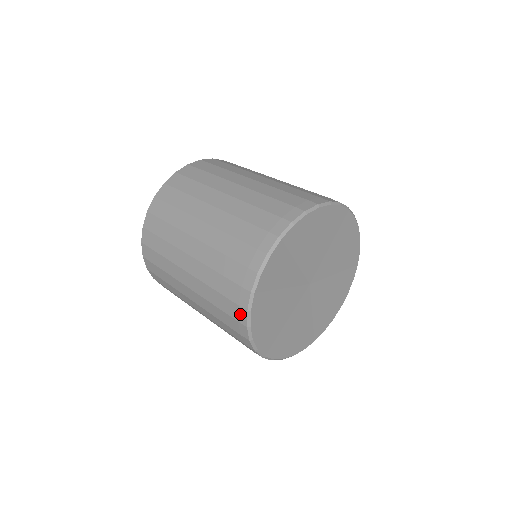
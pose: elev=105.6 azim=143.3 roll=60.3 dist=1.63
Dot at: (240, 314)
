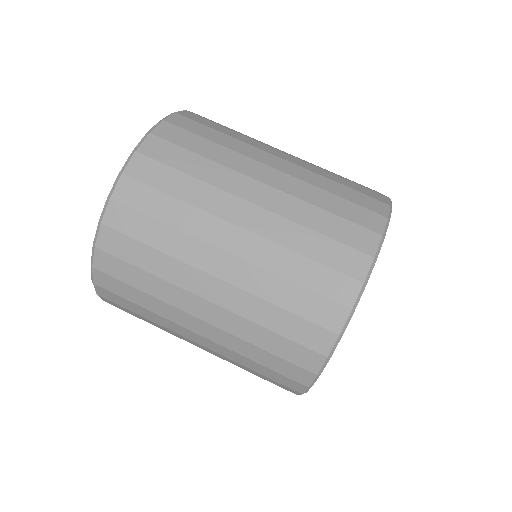
Dot at: occluded
